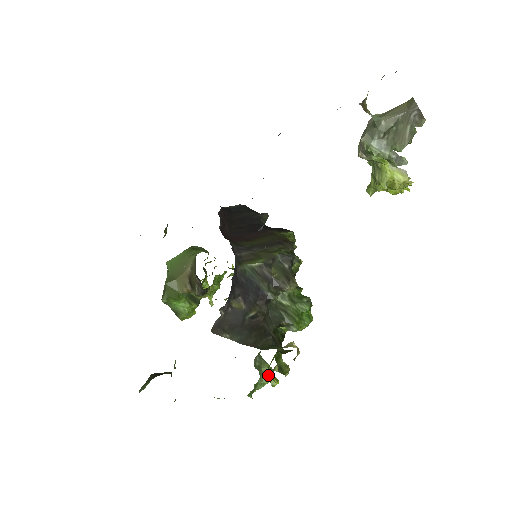
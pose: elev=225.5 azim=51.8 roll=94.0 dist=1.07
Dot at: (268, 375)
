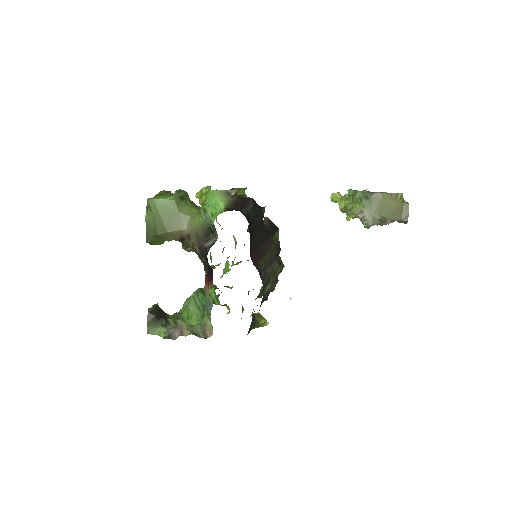
Dot at: (218, 297)
